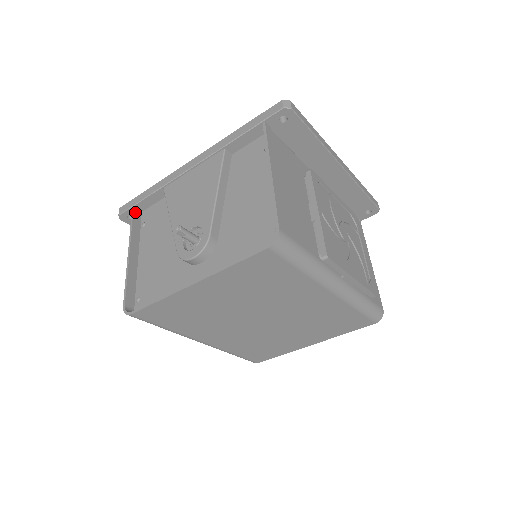
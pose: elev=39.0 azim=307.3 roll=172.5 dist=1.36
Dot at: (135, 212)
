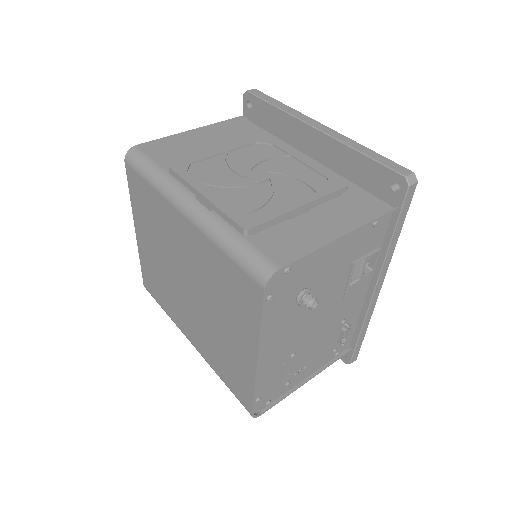
Dot at: occluded
